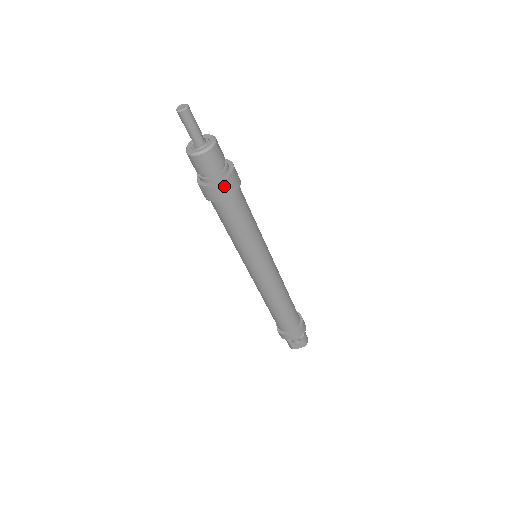
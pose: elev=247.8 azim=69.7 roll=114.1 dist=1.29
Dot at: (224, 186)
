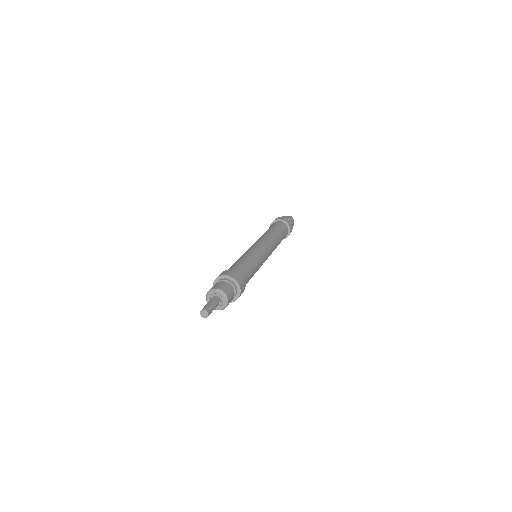
Dot at: (235, 300)
